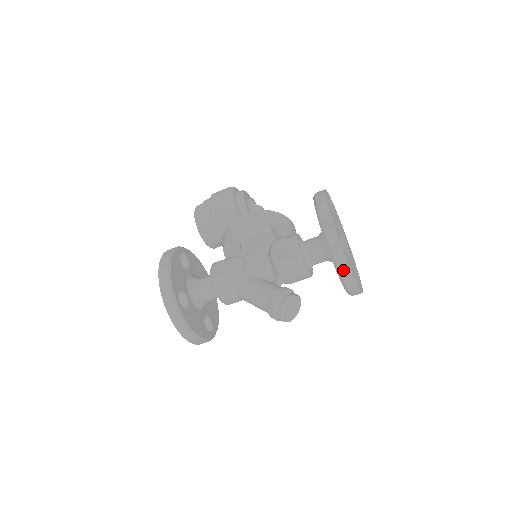
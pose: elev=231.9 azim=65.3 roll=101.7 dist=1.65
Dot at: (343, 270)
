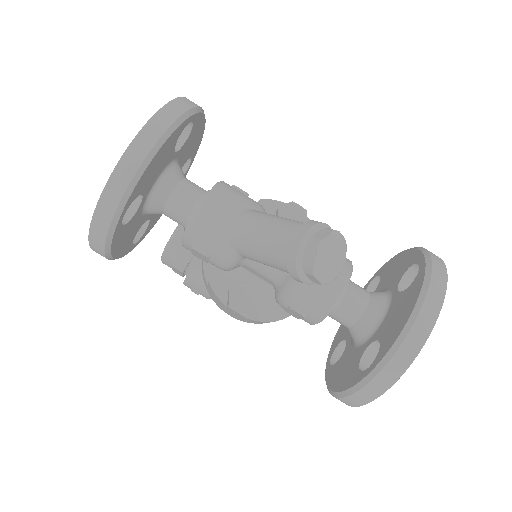
Dot at: (436, 286)
